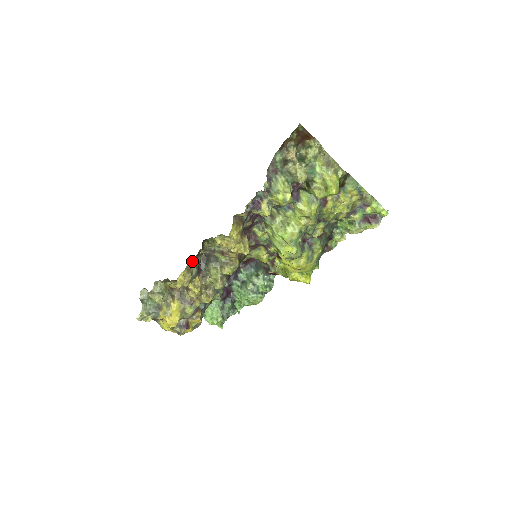
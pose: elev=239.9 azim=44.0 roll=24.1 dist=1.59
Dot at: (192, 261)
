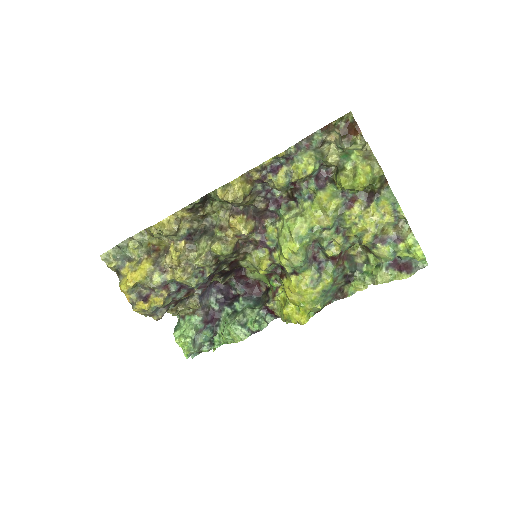
Dot at: (185, 211)
